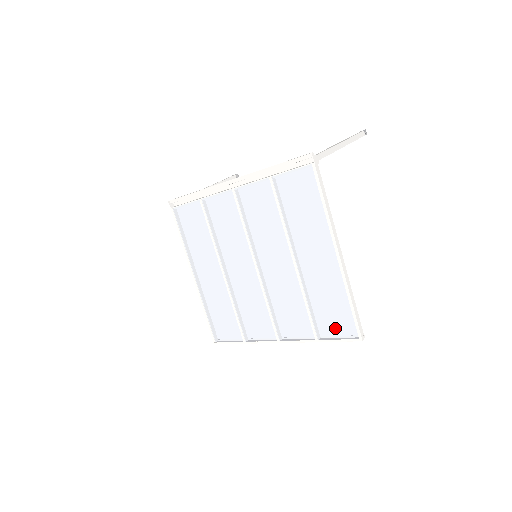
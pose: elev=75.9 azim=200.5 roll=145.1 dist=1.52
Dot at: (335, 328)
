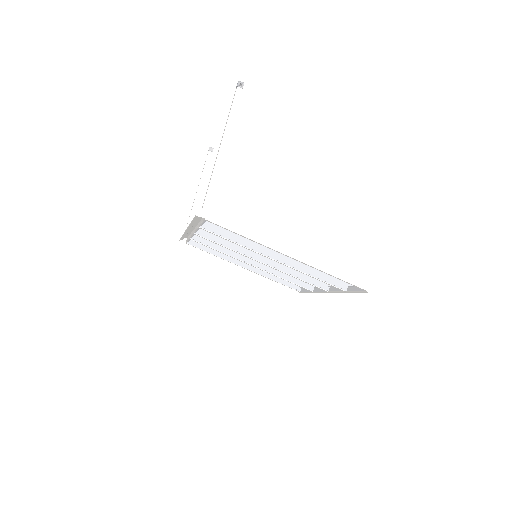
Dot at: (346, 287)
